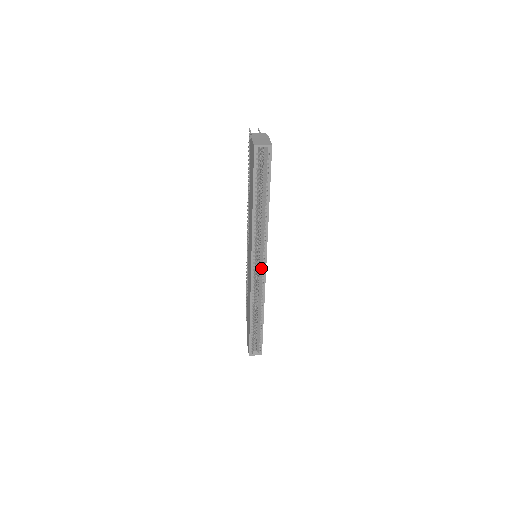
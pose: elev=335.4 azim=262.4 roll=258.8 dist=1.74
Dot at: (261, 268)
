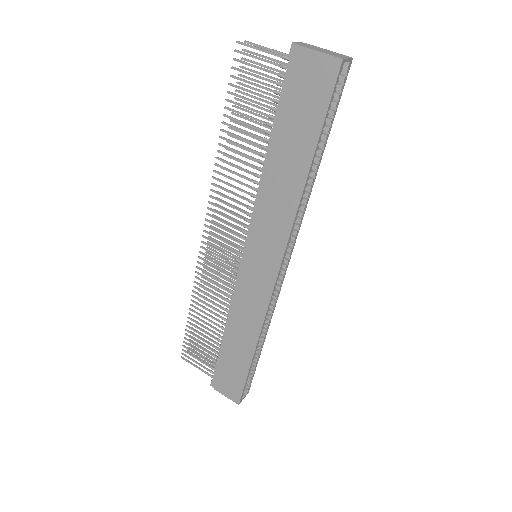
Dot at: occluded
